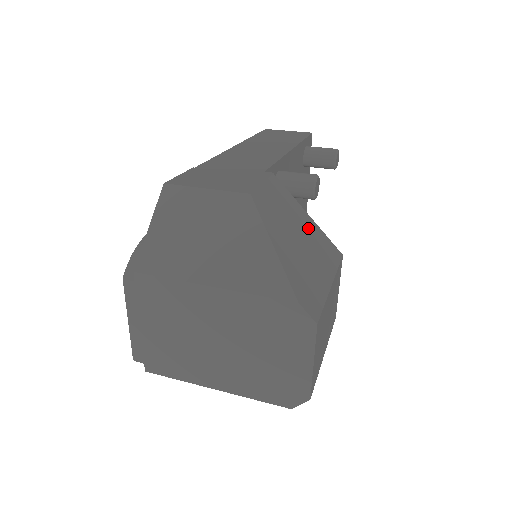
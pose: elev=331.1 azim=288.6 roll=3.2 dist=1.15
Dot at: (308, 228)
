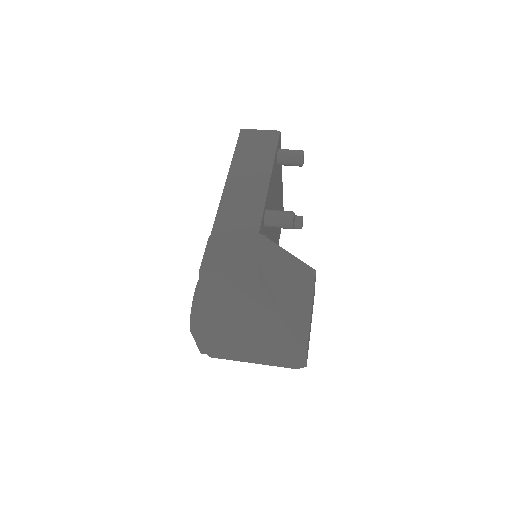
Dot at: (293, 269)
